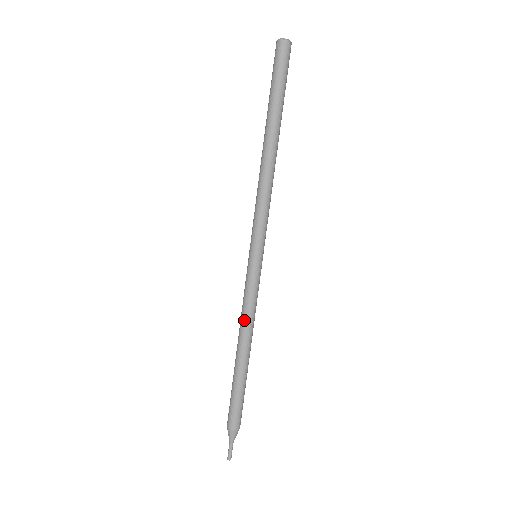
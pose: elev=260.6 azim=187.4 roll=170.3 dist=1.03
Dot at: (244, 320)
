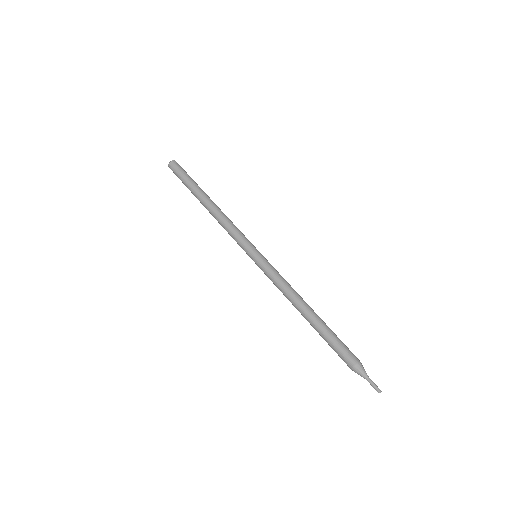
Dot at: (290, 288)
